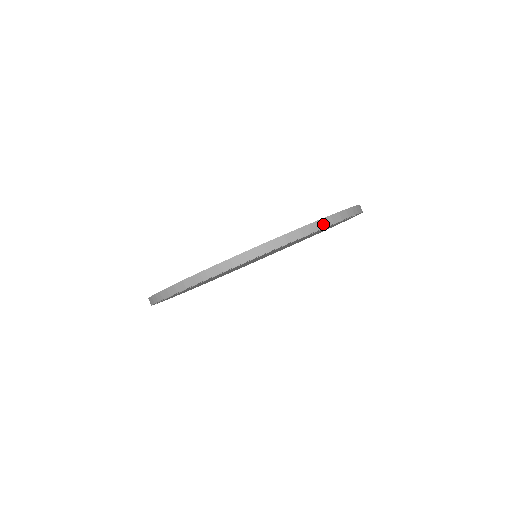
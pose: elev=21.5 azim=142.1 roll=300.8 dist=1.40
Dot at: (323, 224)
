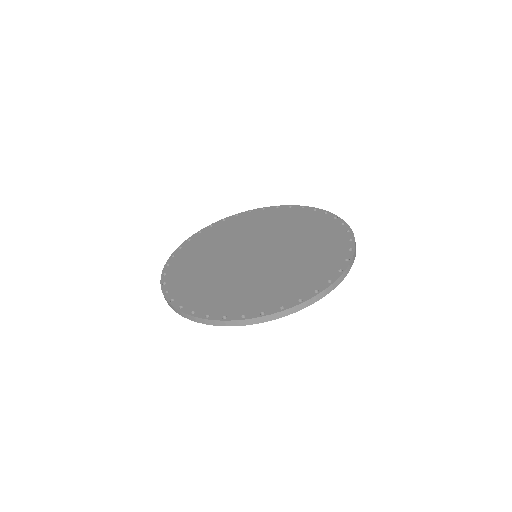
Dot at: (261, 320)
